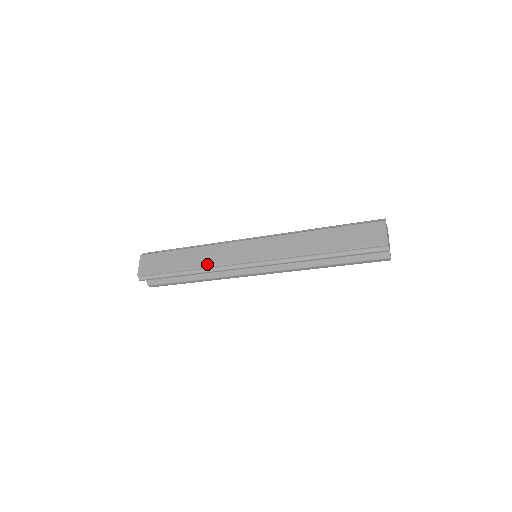
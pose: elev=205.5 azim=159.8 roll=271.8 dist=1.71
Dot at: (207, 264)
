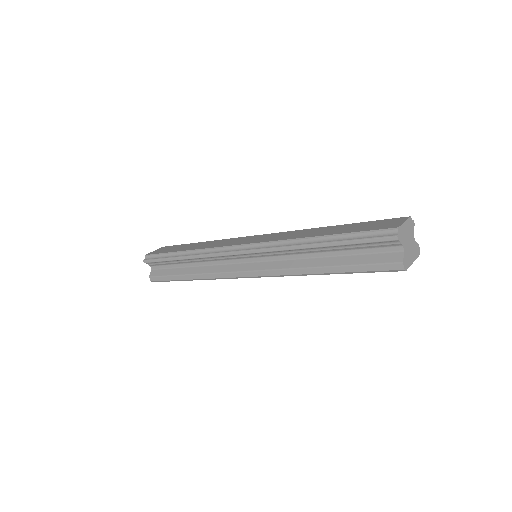
Dot at: (204, 247)
